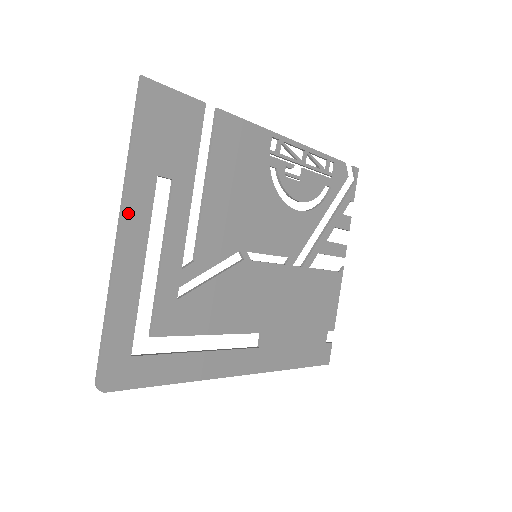
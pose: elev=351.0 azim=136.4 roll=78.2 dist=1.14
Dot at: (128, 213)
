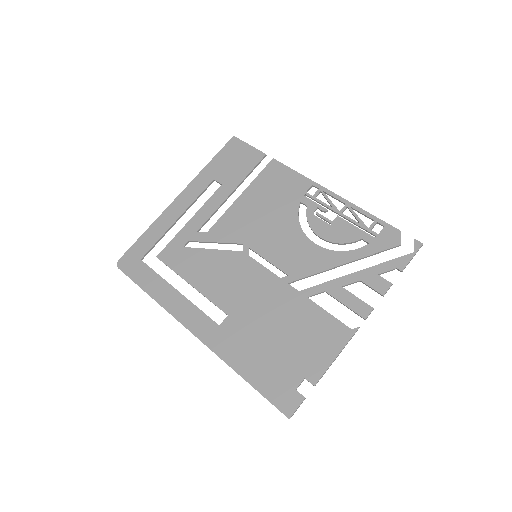
Dot at: (188, 190)
